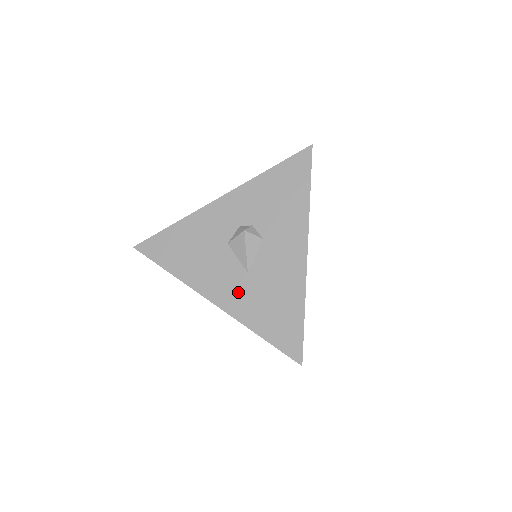
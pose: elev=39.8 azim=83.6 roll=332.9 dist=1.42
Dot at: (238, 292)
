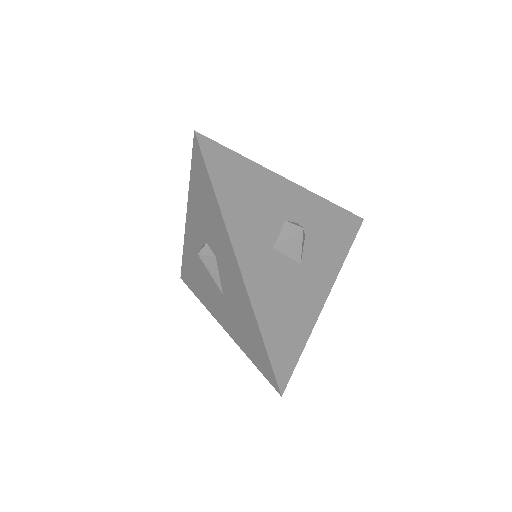
Dot at: (226, 315)
